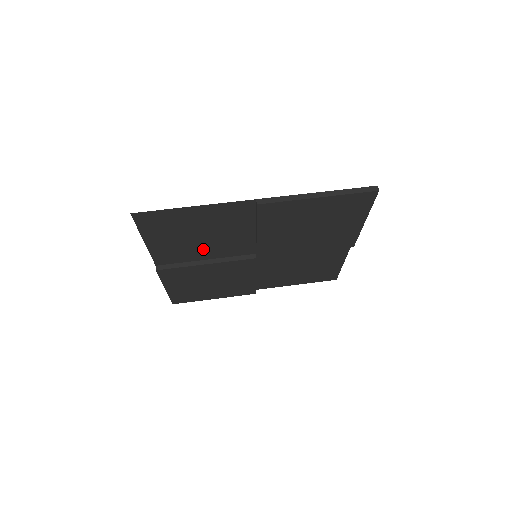
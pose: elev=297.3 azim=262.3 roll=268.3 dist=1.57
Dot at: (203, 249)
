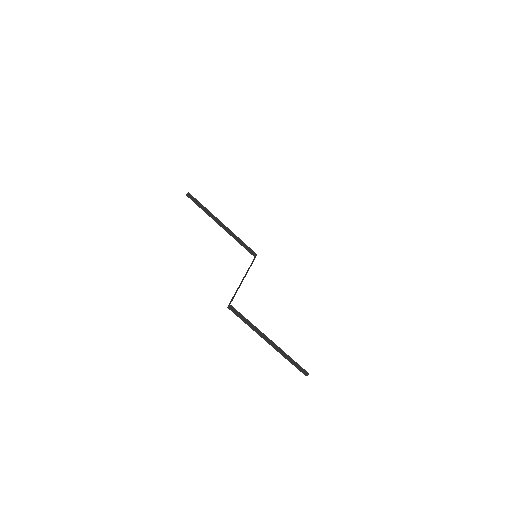
Dot at: occluded
